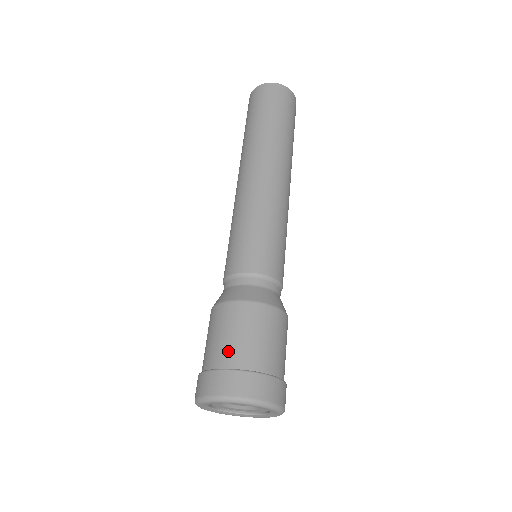
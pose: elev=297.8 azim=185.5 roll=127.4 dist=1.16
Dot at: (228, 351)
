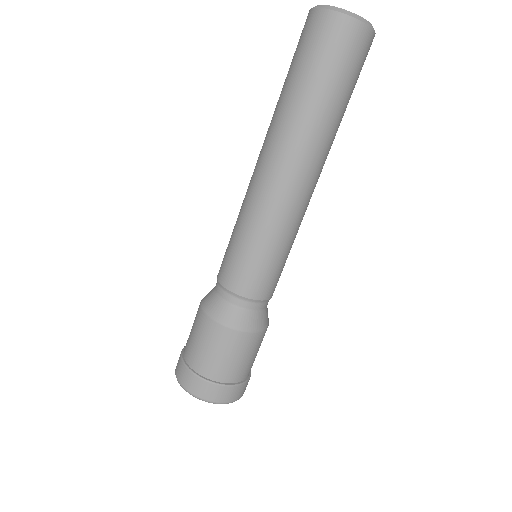
Dot at: (190, 350)
